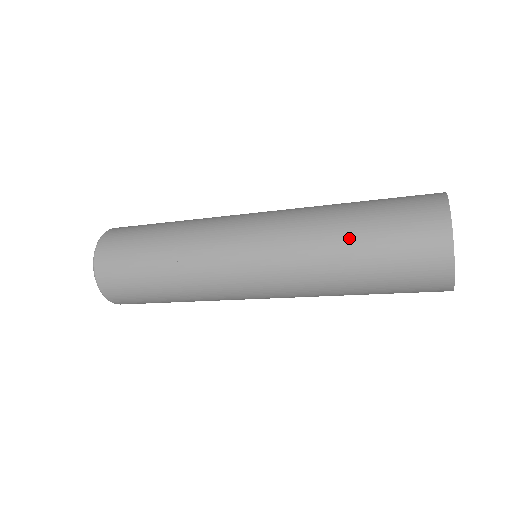
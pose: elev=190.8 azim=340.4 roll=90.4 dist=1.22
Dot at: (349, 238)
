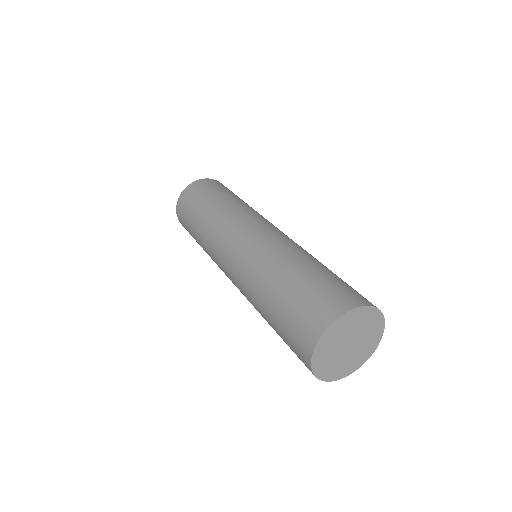
Dot at: (266, 305)
